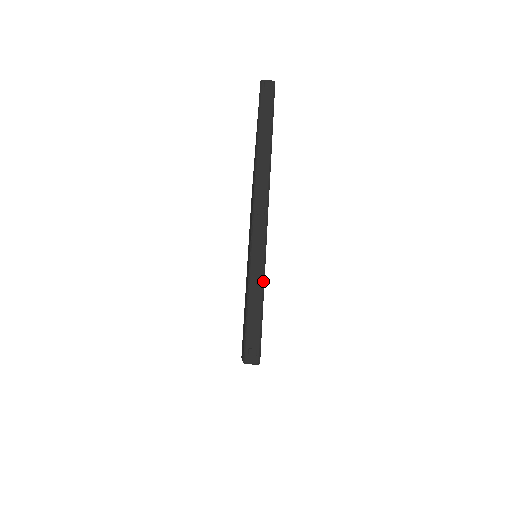
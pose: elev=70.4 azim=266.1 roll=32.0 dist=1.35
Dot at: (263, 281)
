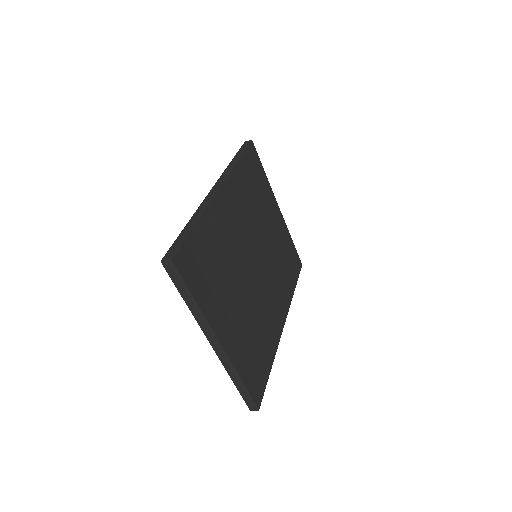
Dot at: (239, 378)
